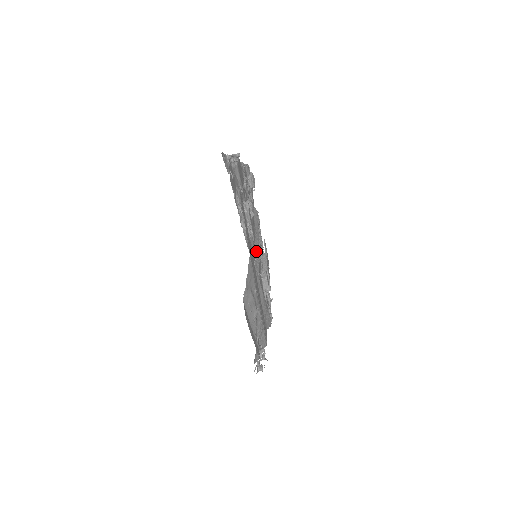
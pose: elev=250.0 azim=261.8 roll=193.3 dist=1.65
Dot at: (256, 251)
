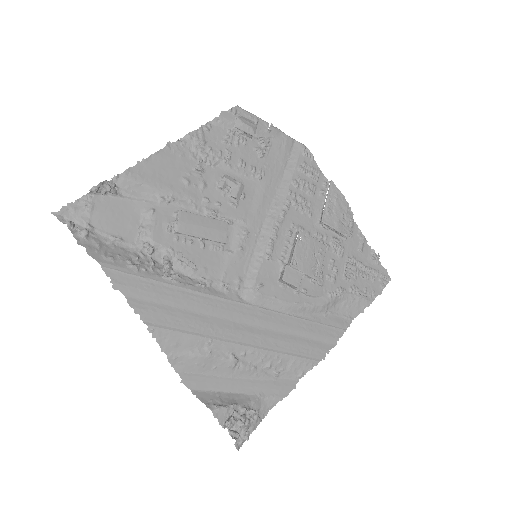
Dot at: (260, 245)
